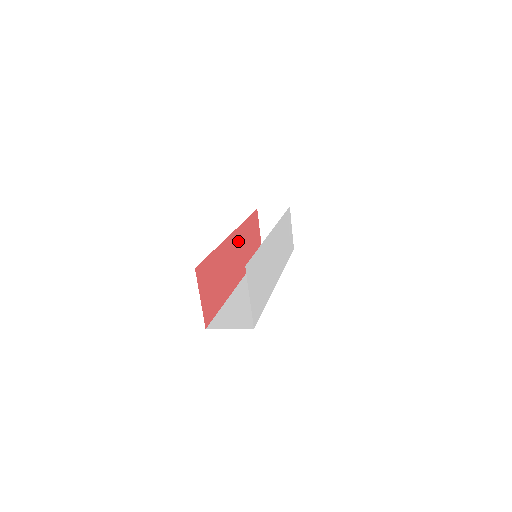
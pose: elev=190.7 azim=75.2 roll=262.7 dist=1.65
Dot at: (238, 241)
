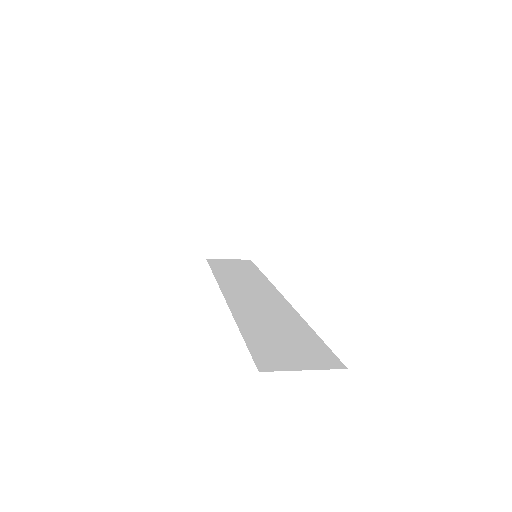
Dot at: occluded
